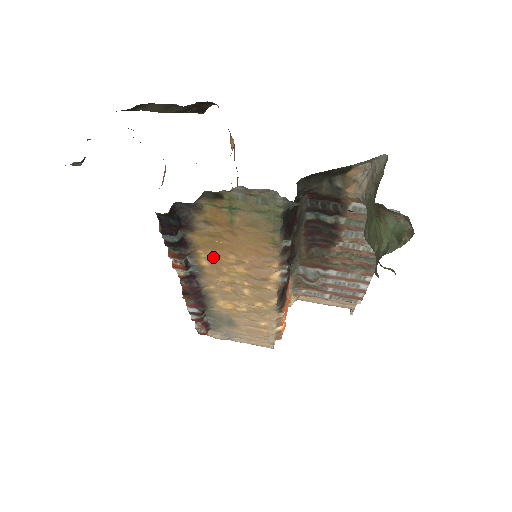
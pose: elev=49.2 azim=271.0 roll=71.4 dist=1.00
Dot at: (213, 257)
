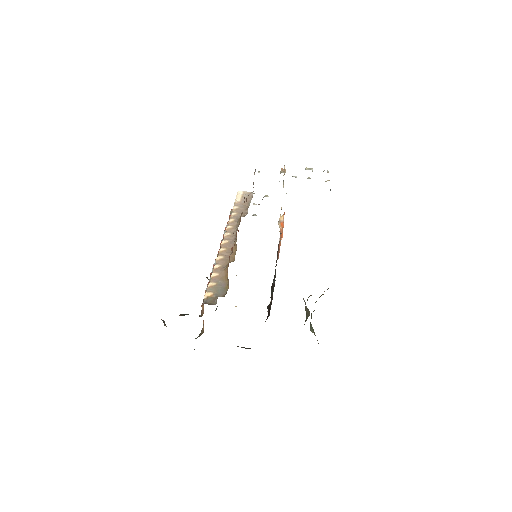
Dot at: occluded
